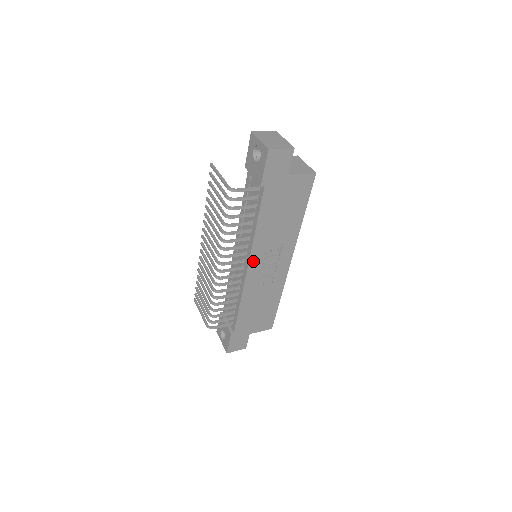
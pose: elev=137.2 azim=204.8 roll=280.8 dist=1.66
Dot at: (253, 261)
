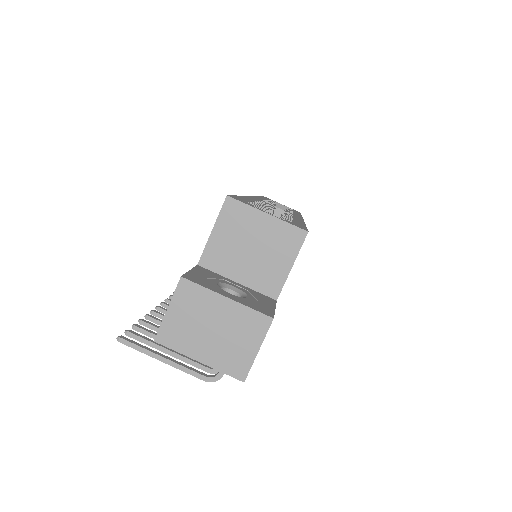
Dot at: occluded
